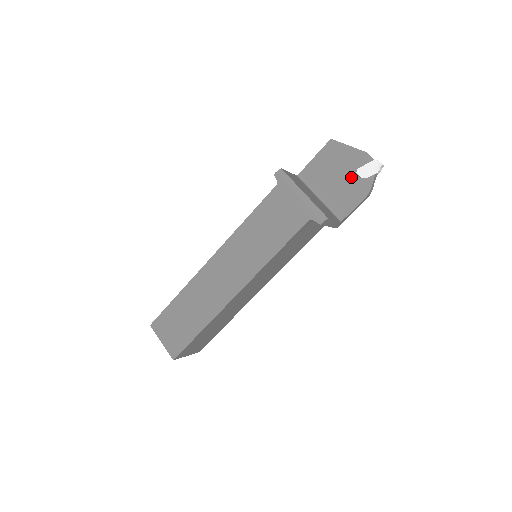
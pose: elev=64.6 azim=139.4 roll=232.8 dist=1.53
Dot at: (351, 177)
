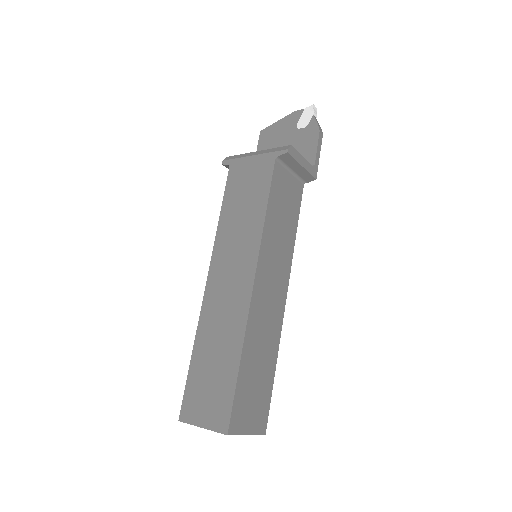
Dot at: (296, 135)
